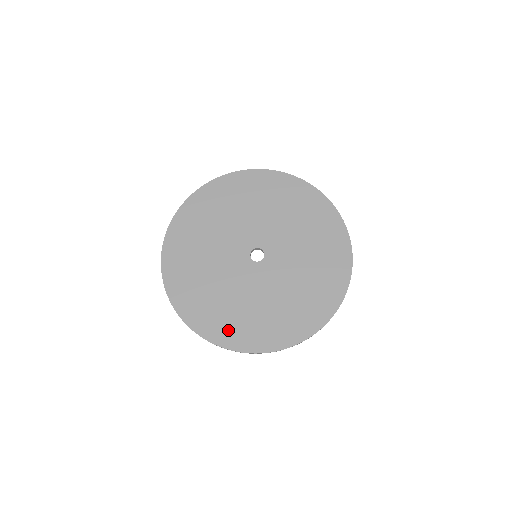
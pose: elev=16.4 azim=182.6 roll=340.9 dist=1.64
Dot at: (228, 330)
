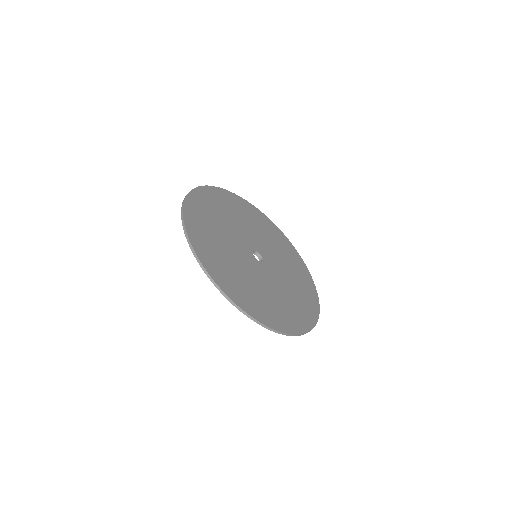
Dot at: (199, 231)
